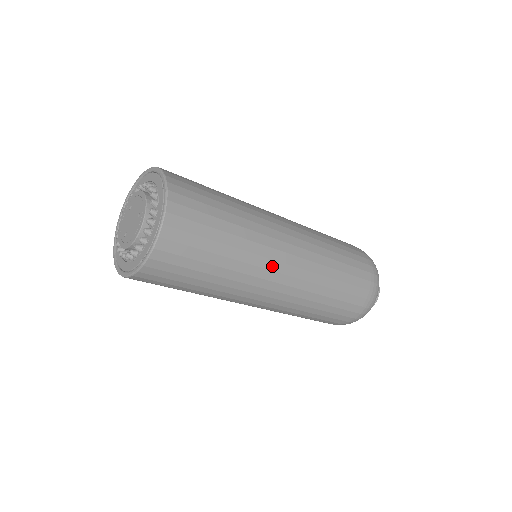
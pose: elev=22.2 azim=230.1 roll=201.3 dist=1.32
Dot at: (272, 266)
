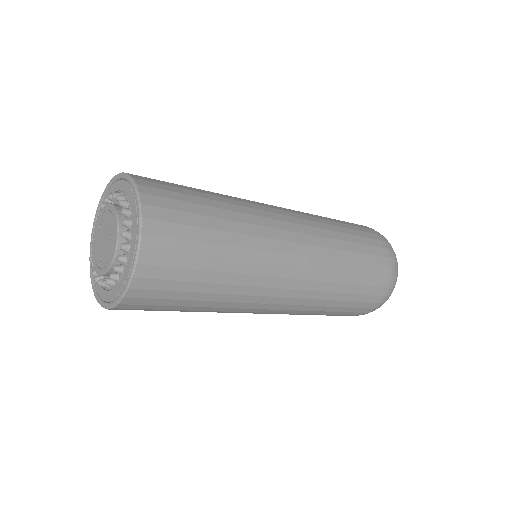
Dot at: (278, 260)
